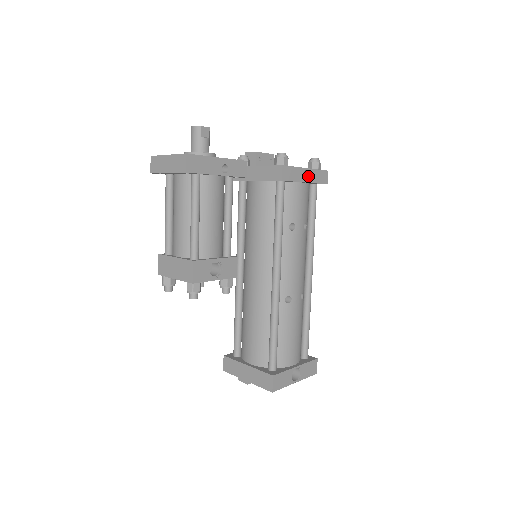
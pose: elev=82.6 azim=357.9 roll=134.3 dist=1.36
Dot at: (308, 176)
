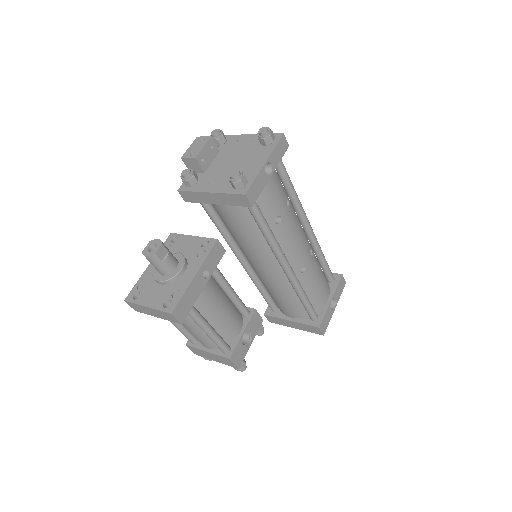
Dot at: (270, 165)
